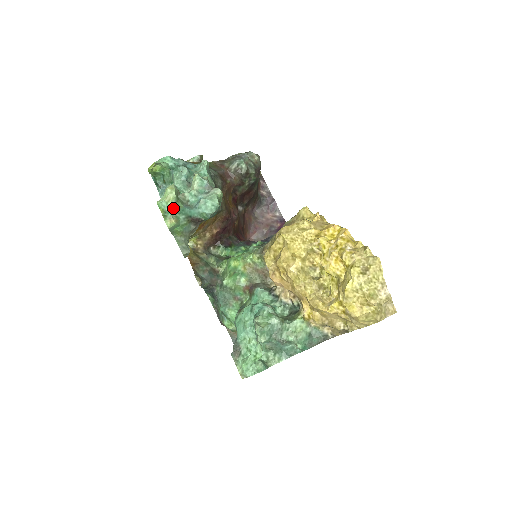
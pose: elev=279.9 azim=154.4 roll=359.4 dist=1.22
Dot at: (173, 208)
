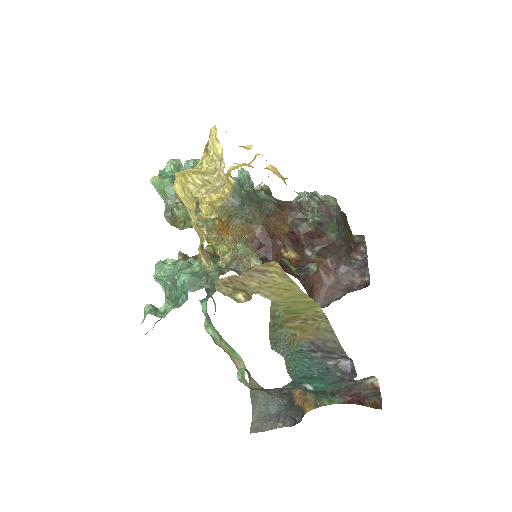
Dot at: (167, 173)
